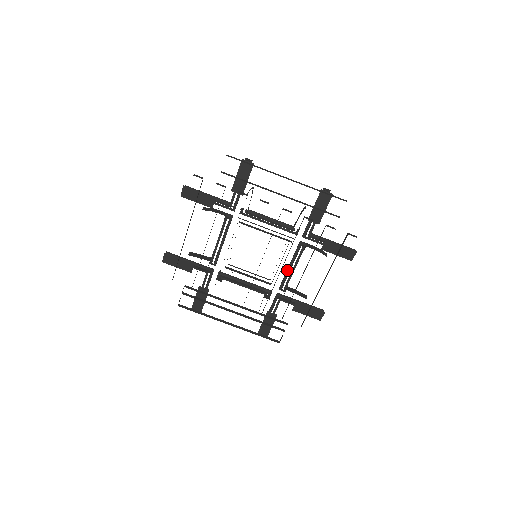
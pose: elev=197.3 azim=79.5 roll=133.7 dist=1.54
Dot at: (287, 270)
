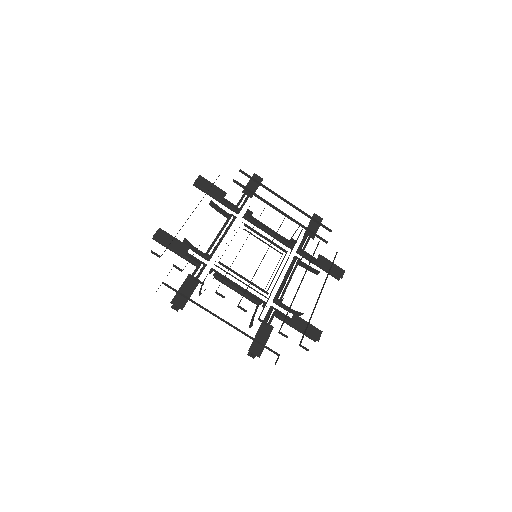
Dot at: (283, 281)
